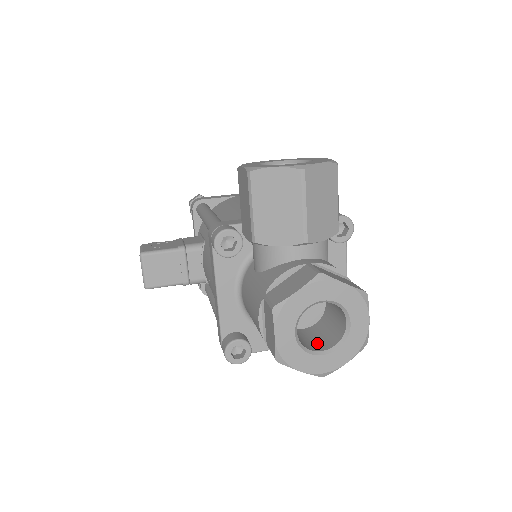
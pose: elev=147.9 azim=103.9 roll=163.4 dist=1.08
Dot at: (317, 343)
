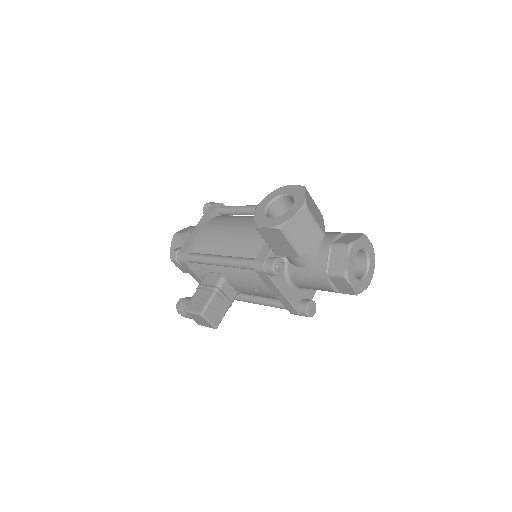
Dot at: (357, 272)
